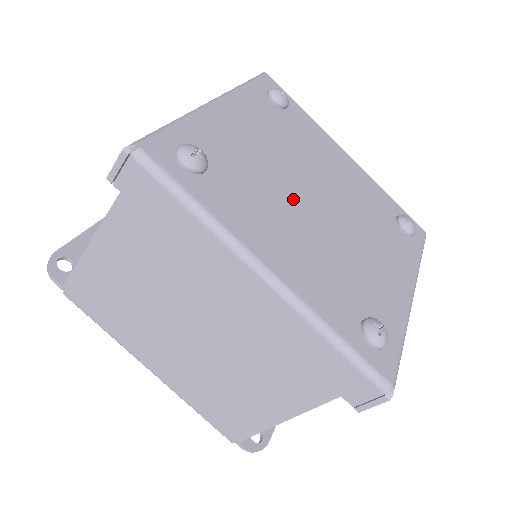
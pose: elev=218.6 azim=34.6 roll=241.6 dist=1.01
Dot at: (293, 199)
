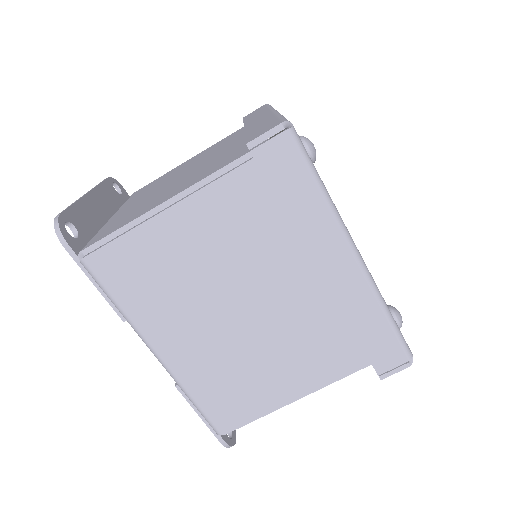
Dot at: occluded
